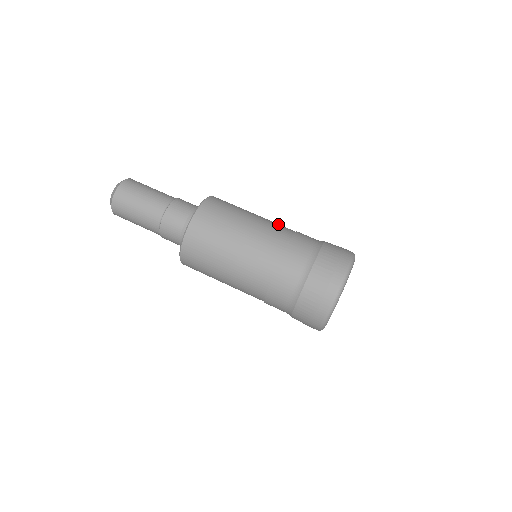
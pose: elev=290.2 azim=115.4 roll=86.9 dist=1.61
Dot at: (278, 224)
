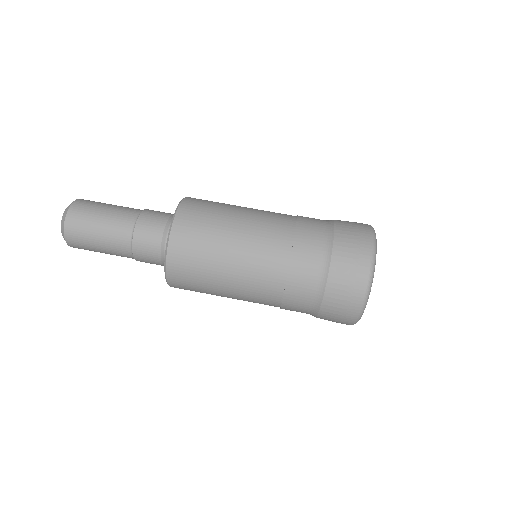
Dot at: occluded
